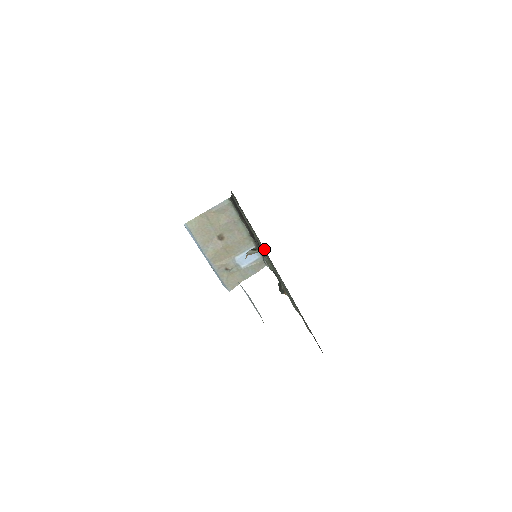
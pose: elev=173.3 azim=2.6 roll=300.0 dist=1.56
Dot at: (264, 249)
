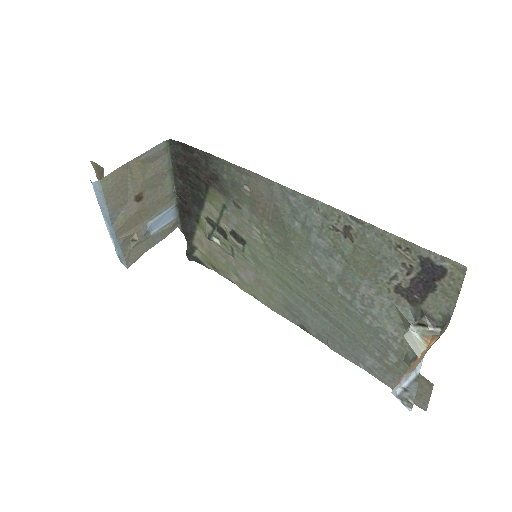
Dot at: (377, 297)
